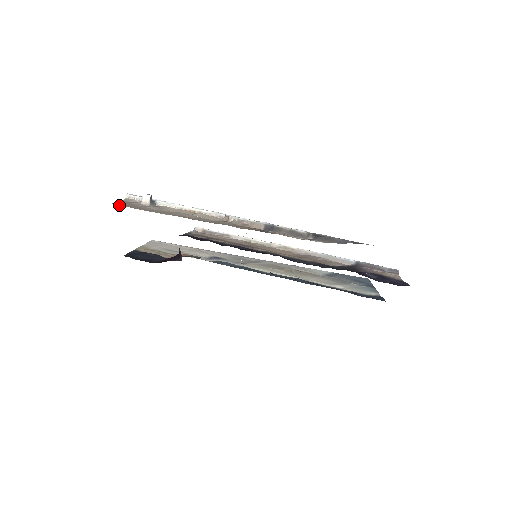
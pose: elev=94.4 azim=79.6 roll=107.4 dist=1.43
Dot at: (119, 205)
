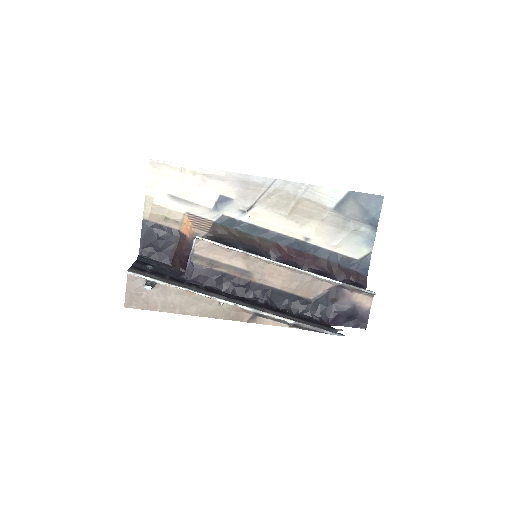
Dot at: occluded
